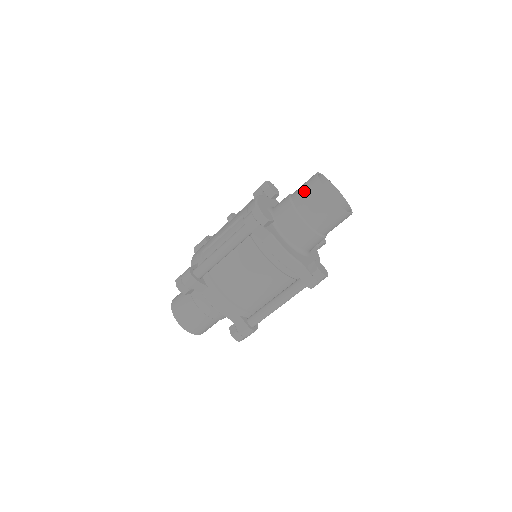
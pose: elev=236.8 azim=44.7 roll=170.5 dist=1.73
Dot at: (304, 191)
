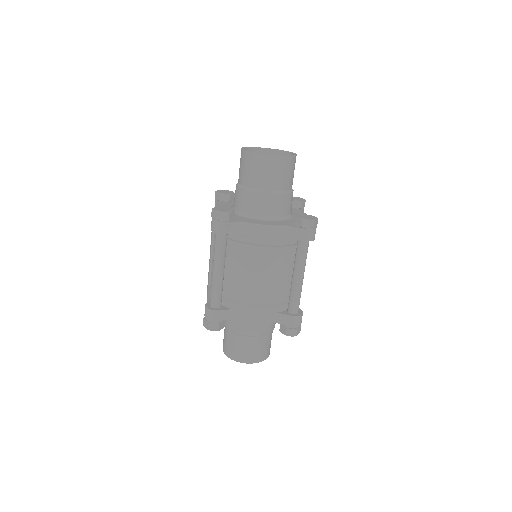
Dot at: (242, 169)
